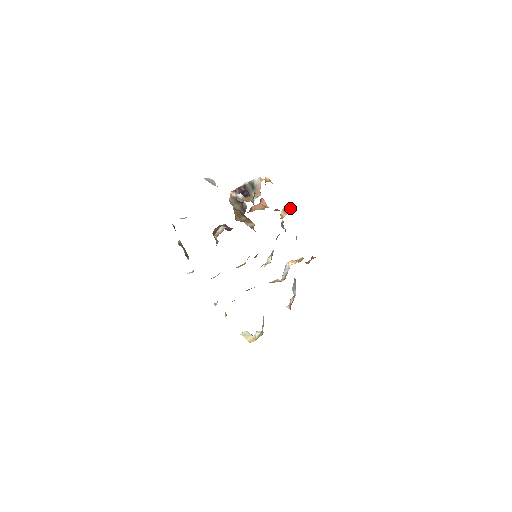
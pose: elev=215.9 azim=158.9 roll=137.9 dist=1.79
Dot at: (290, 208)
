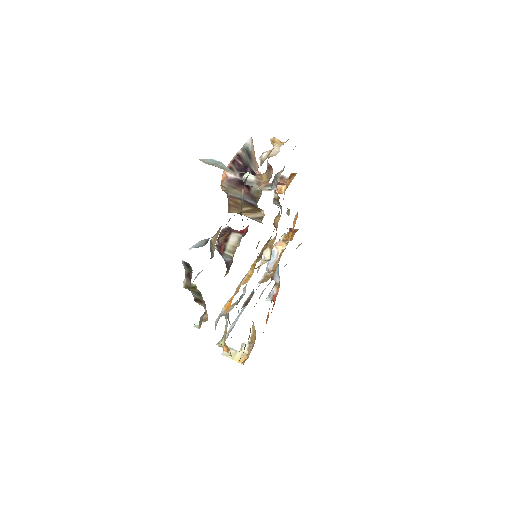
Dot at: (292, 176)
